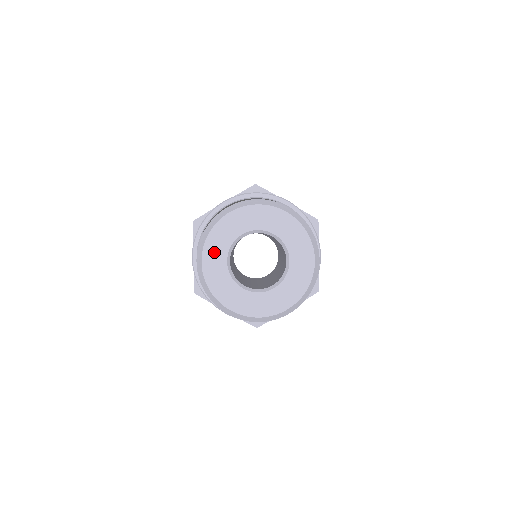
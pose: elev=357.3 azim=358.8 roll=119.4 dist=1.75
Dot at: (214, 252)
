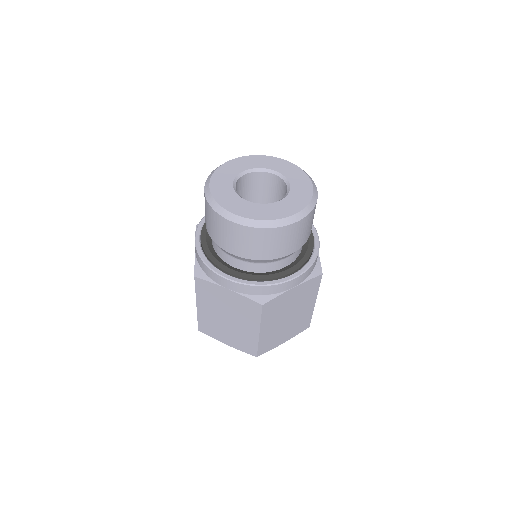
Dot at: (247, 162)
